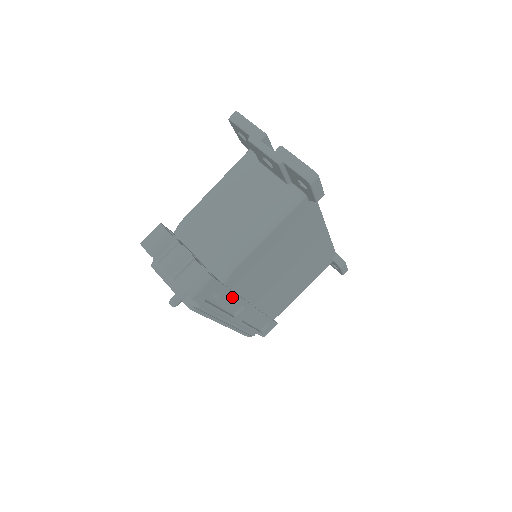
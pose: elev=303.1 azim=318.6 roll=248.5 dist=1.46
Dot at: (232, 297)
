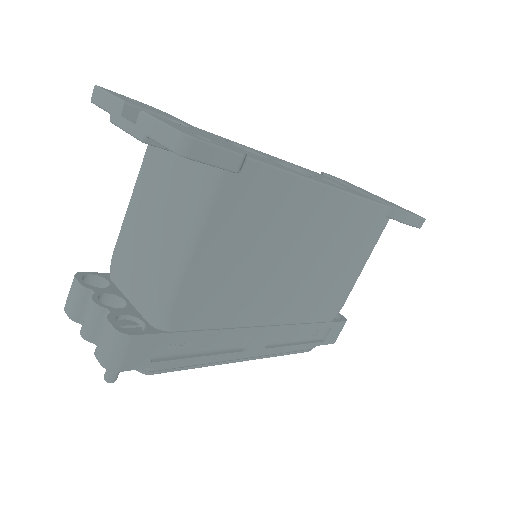
Dot at: (209, 336)
